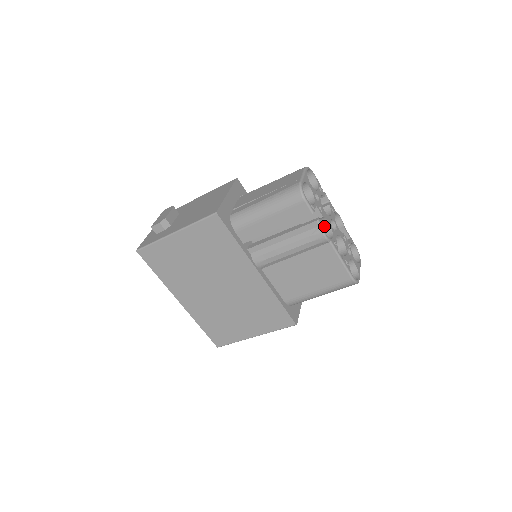
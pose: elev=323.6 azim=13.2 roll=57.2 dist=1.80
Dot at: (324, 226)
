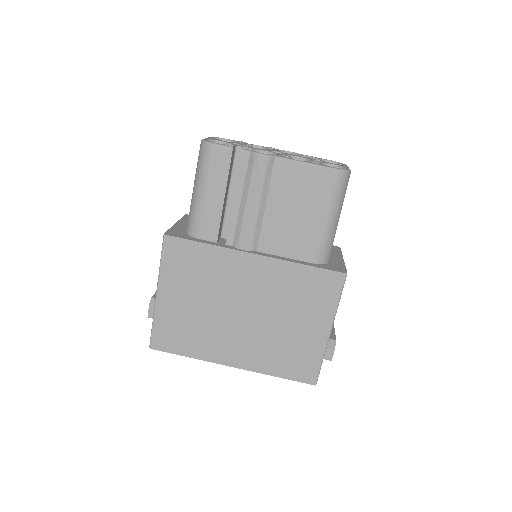
Dot at: occluded
